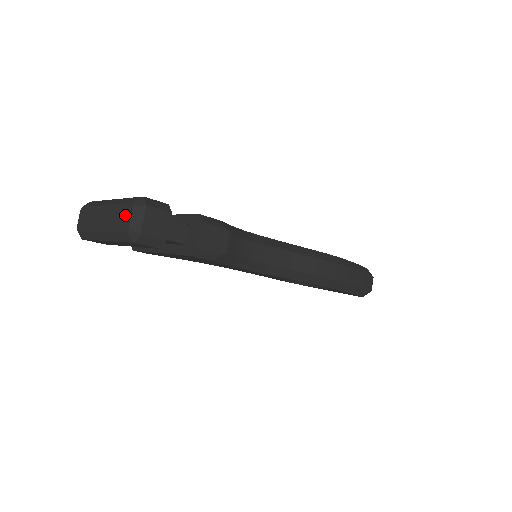
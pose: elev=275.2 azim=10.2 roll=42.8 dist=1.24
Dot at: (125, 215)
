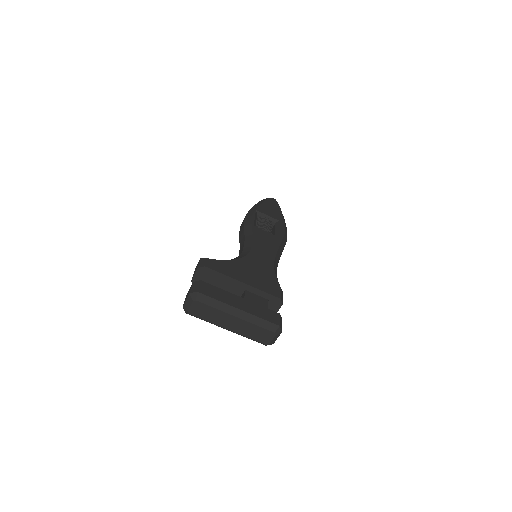
Dot at: (266, 336)
